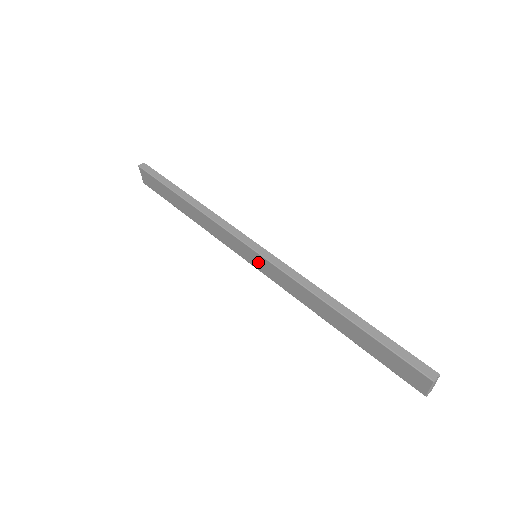
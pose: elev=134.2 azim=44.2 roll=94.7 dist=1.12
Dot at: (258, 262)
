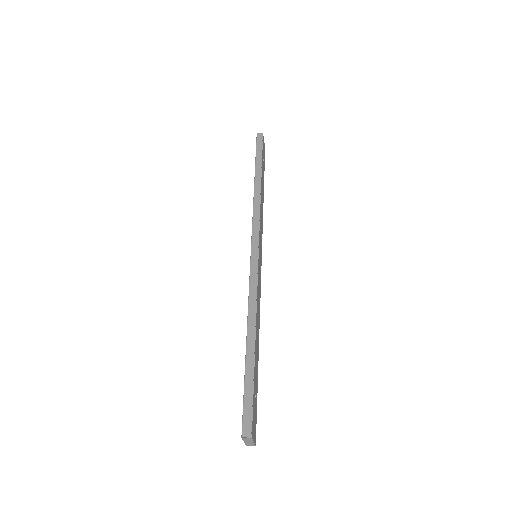
Dot at: occluded
